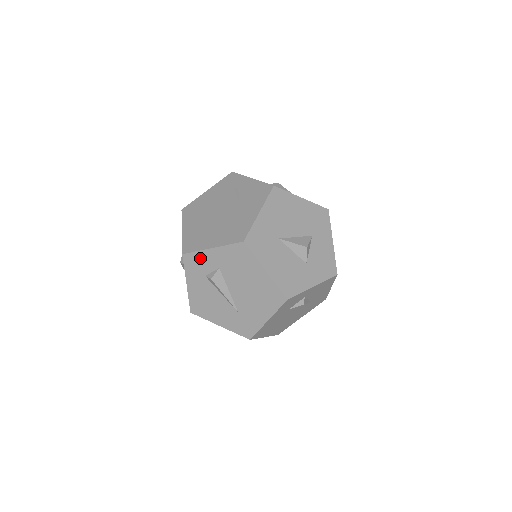
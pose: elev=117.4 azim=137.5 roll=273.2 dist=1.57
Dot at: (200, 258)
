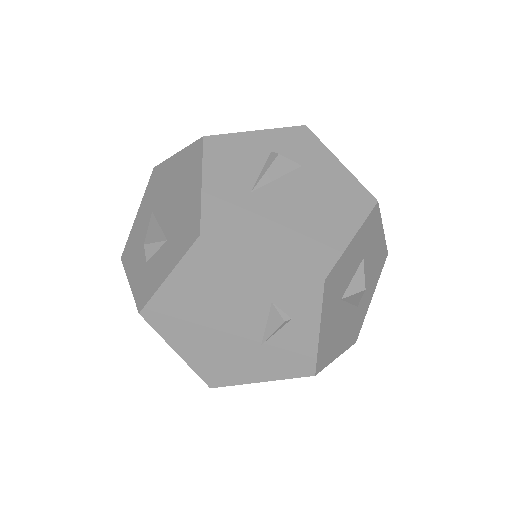
Dot at: occluded
